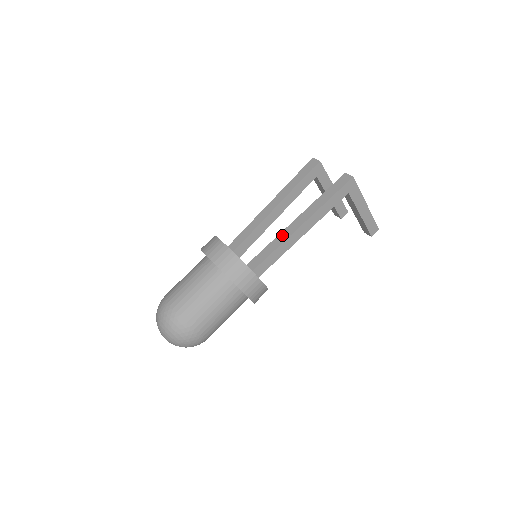
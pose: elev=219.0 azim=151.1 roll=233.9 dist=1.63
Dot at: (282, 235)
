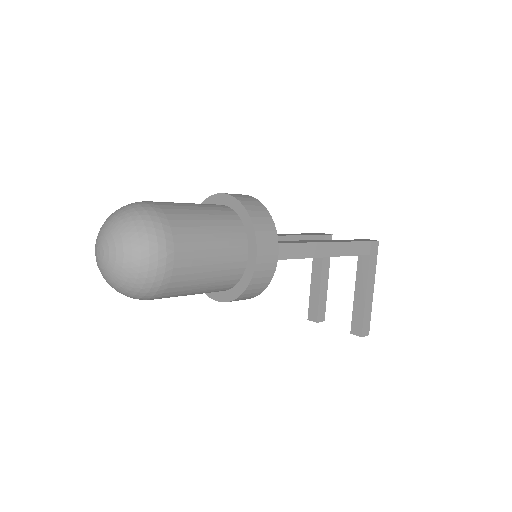
Dot at: (304, 240)
